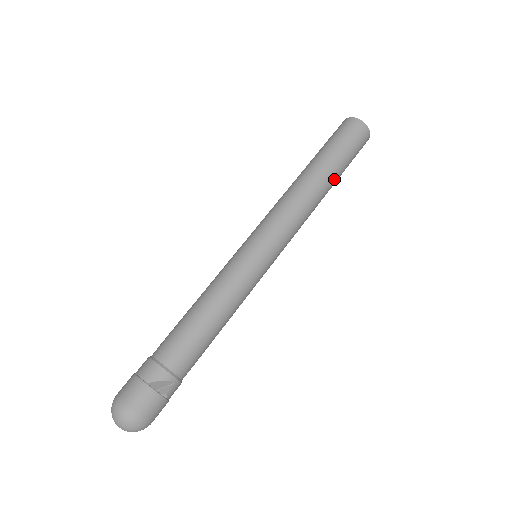
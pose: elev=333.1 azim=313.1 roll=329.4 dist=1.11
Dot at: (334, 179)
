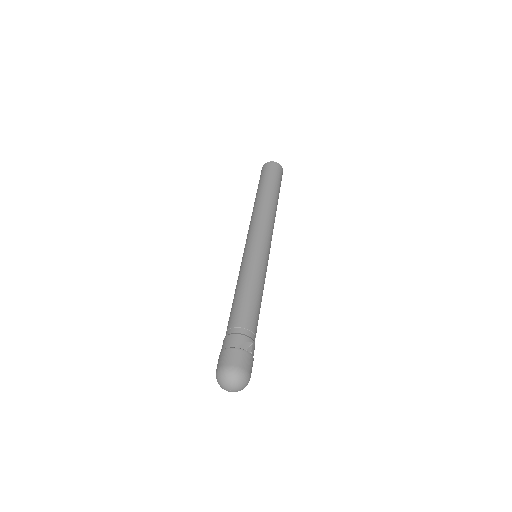
Dot at: (277, 197)
